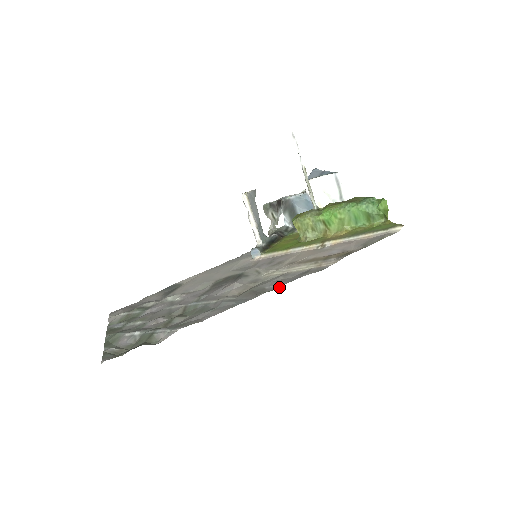
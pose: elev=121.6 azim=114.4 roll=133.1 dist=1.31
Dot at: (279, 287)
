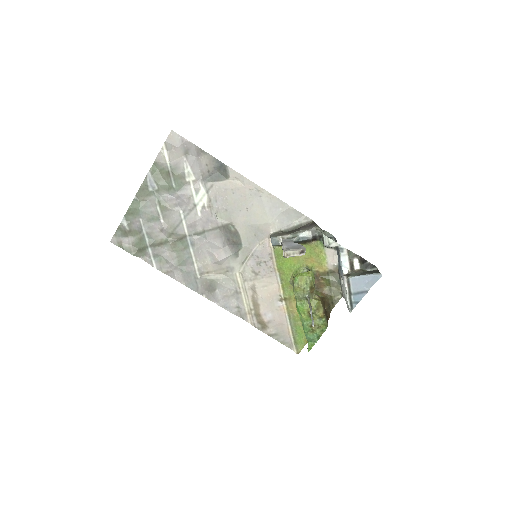
Dot at: (216, 302)
